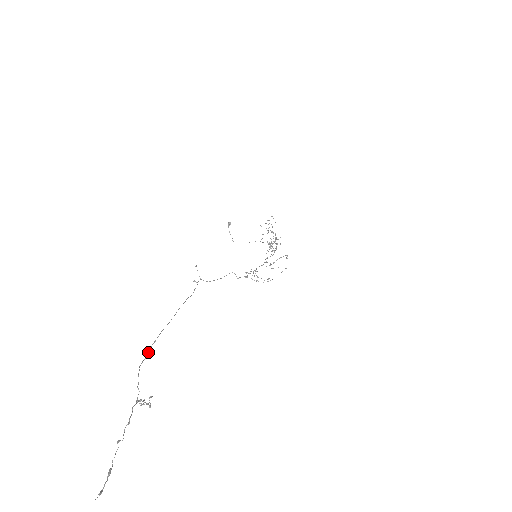
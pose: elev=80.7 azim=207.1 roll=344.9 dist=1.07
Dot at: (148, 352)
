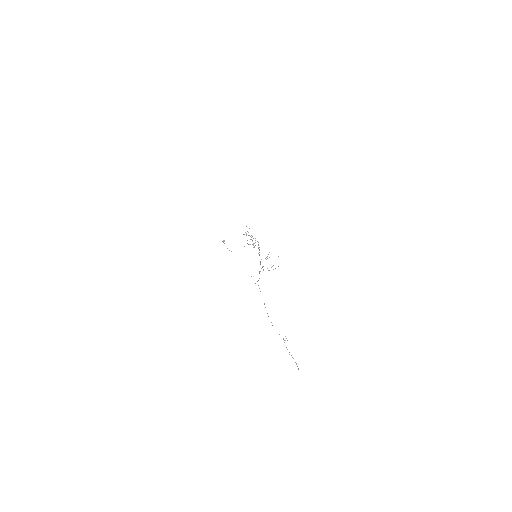
Dot at: occluded
